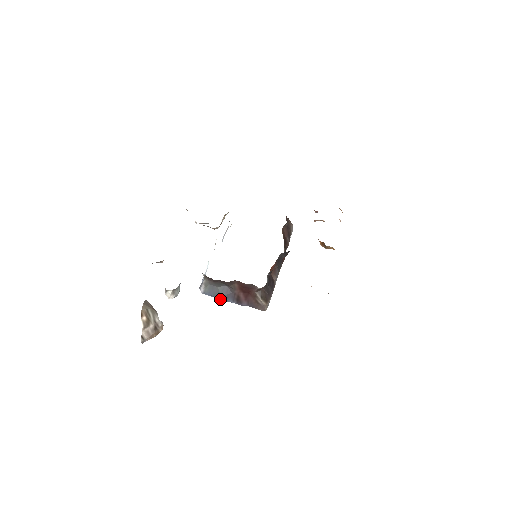
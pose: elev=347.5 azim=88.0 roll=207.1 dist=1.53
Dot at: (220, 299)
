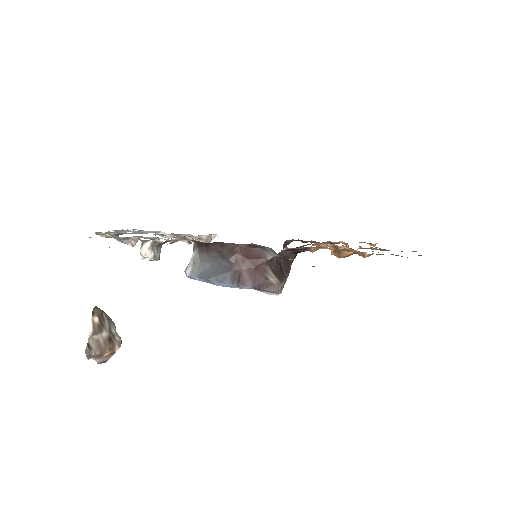
Dot at: (214, 282)
